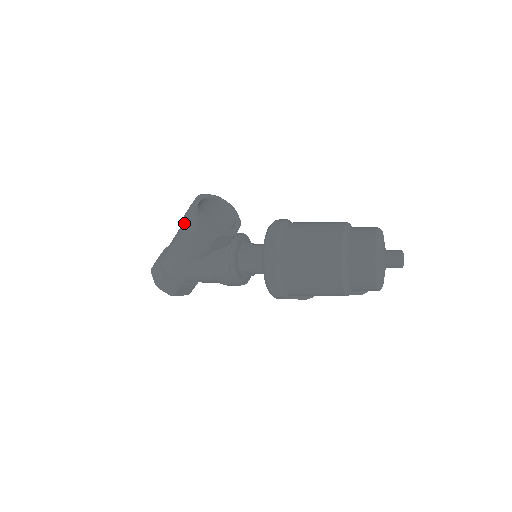
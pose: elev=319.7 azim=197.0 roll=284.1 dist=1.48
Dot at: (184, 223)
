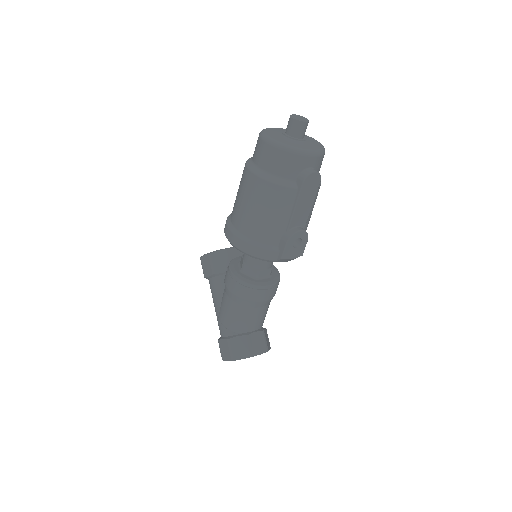
Dot at: occluded
